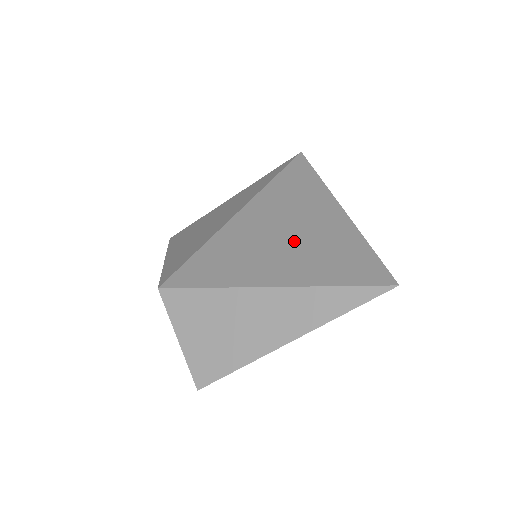
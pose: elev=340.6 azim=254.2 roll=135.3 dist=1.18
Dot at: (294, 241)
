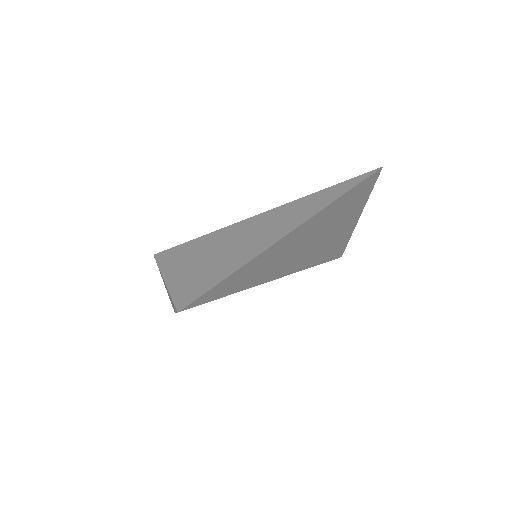
Dot at: occluded
